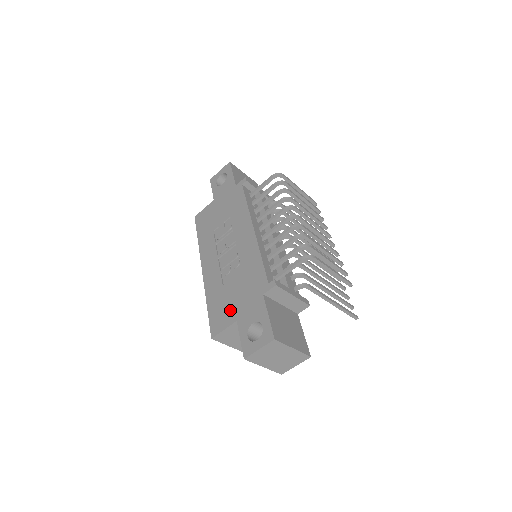
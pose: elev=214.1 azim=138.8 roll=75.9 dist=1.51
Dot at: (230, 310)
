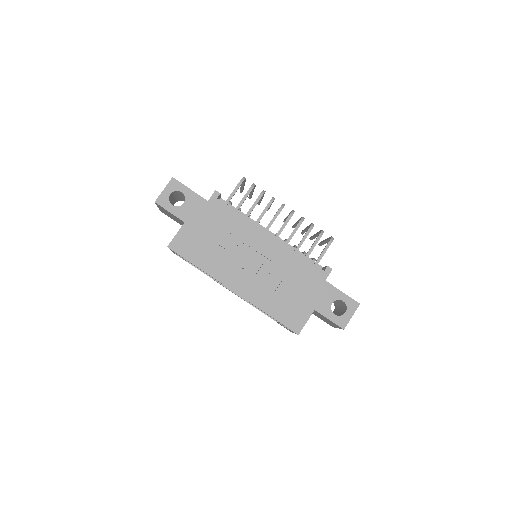
Dot at: (301, 306)
